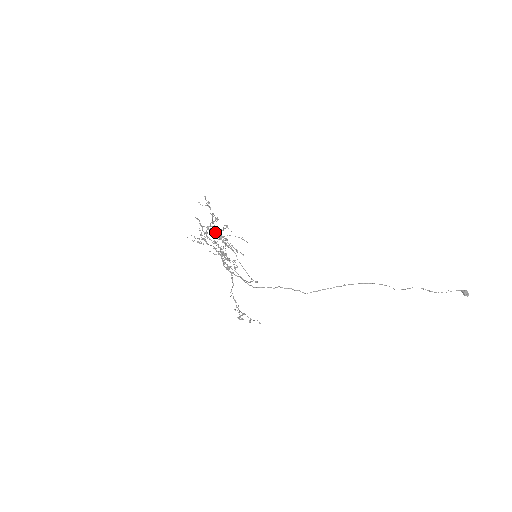
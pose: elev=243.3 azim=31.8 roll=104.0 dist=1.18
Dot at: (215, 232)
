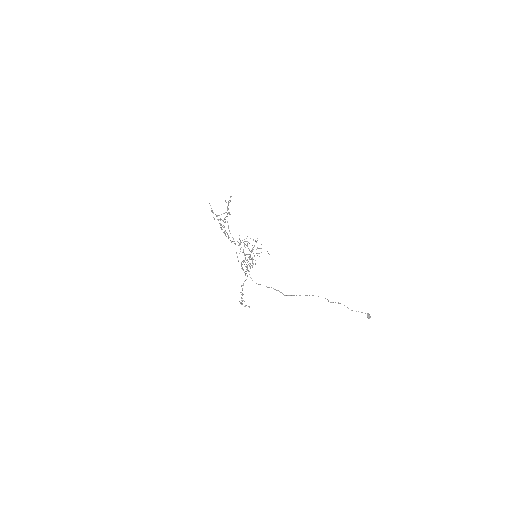
Dot at: (220, 219)
